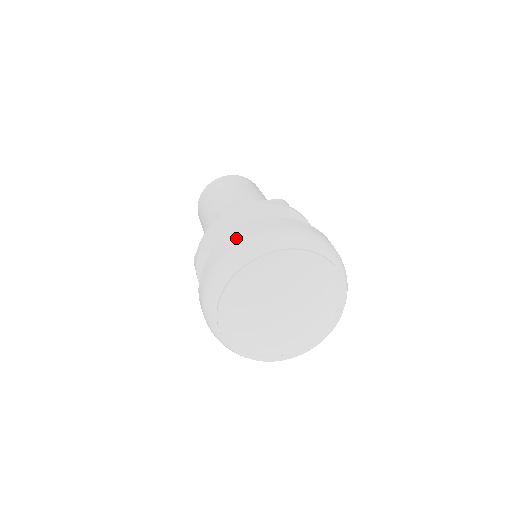
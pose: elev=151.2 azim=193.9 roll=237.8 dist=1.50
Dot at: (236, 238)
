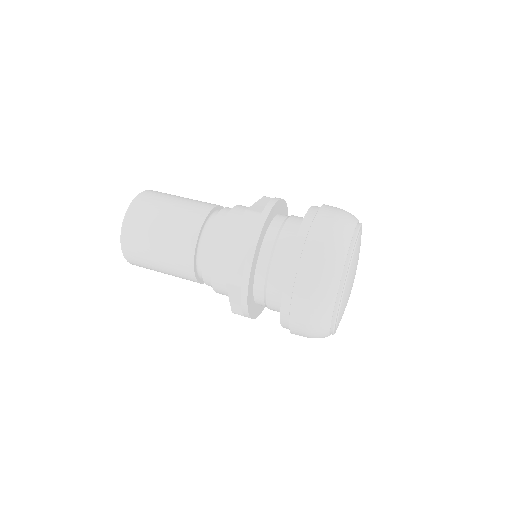
Dot at: (304, 299)
